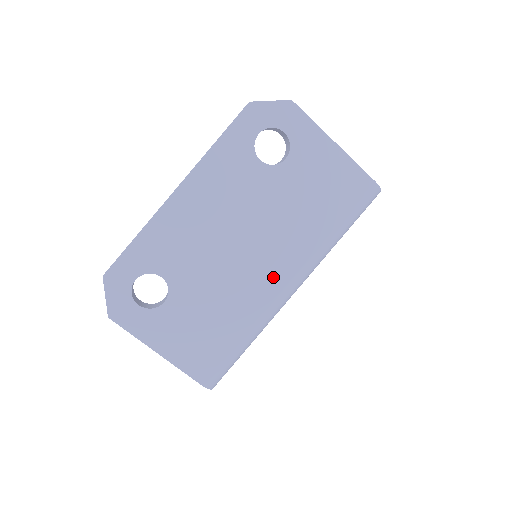
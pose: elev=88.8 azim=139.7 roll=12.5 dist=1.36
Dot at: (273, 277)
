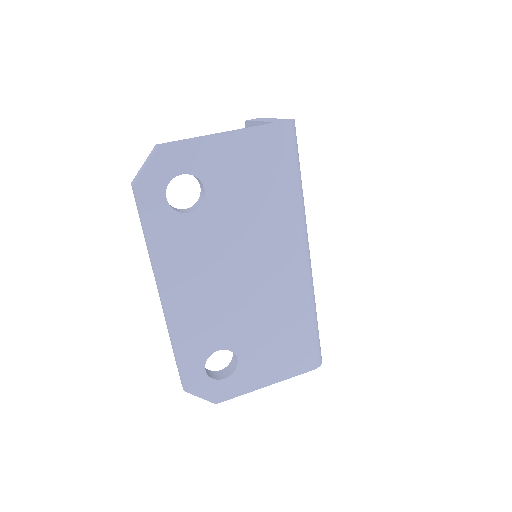
Dot at: (286, 267)
